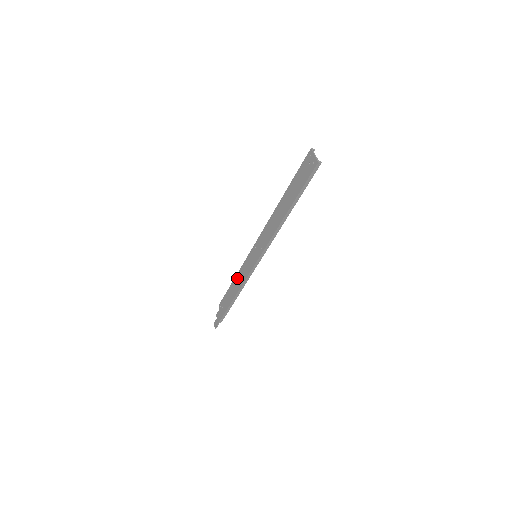
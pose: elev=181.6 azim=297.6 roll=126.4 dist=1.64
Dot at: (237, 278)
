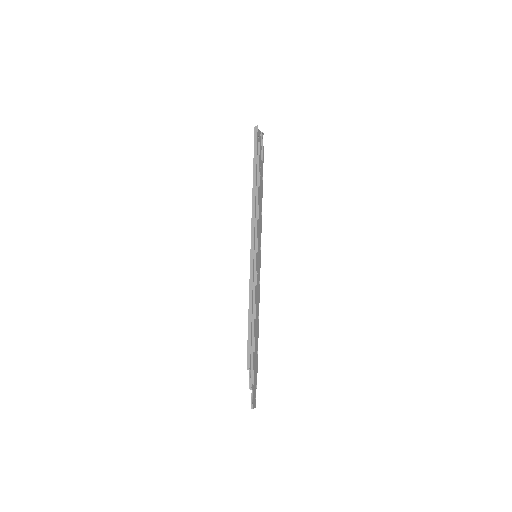
Dot at: occluded
